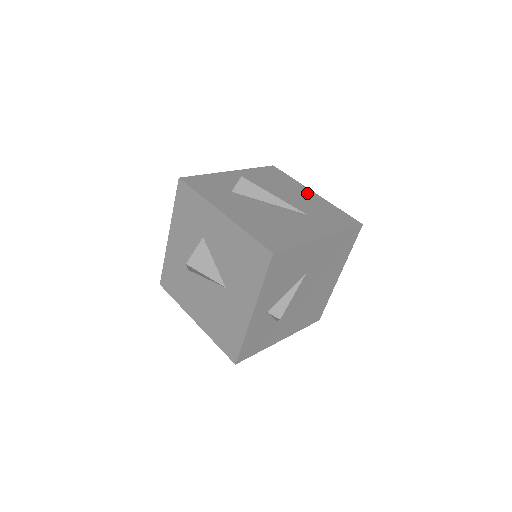
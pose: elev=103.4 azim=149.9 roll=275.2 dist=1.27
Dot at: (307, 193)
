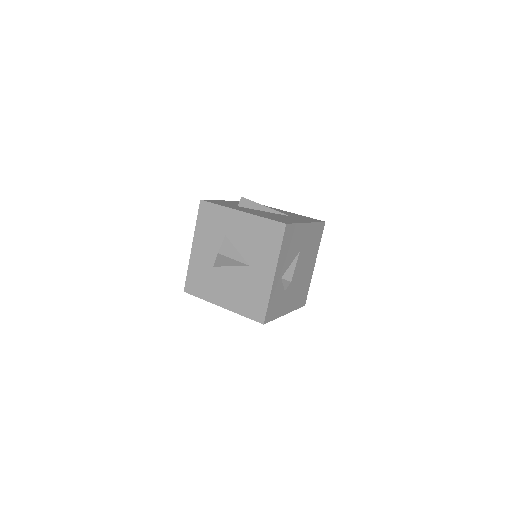
Dot at: (282, 211)
